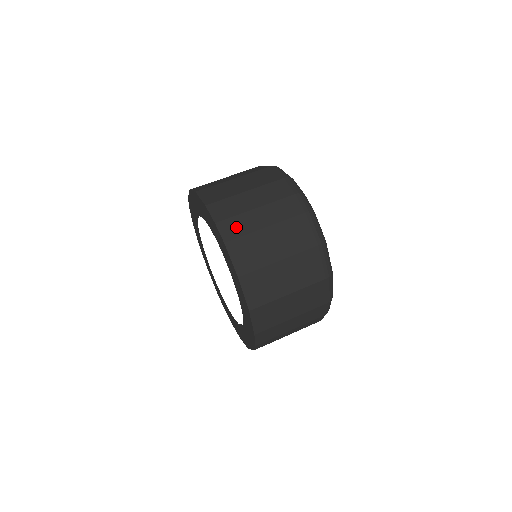
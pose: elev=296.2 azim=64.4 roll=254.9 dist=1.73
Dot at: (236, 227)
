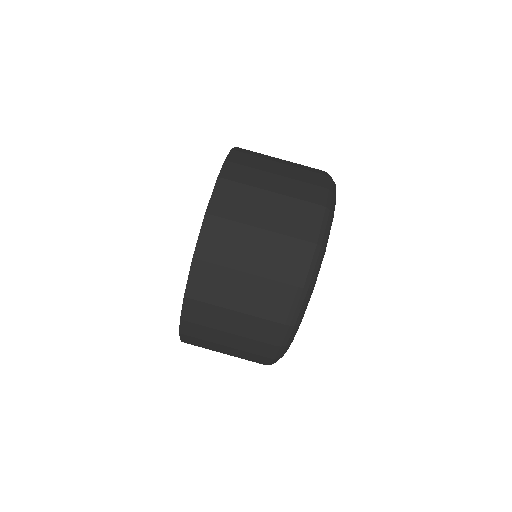
Dot at: (241, 174)
